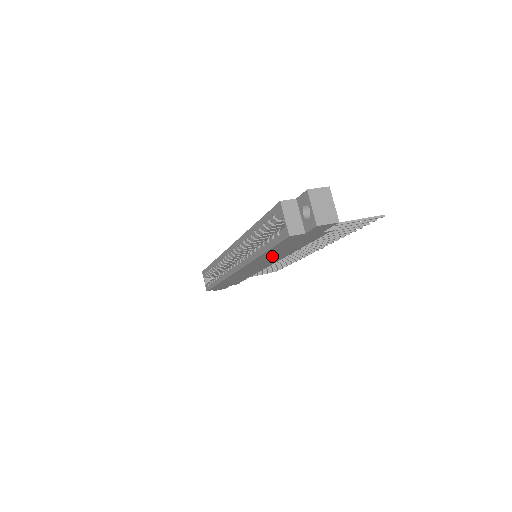
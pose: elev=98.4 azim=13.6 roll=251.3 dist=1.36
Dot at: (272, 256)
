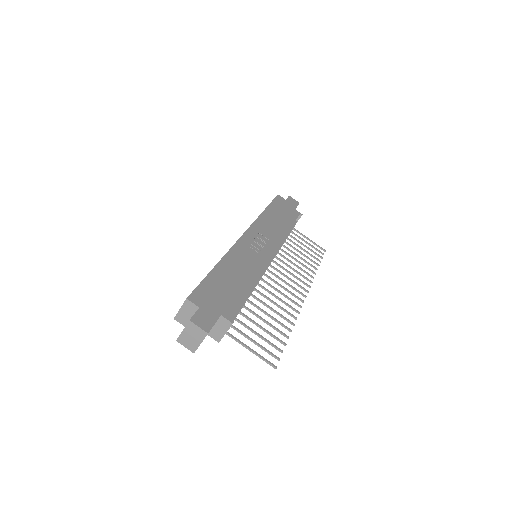
Dot at: occluded
